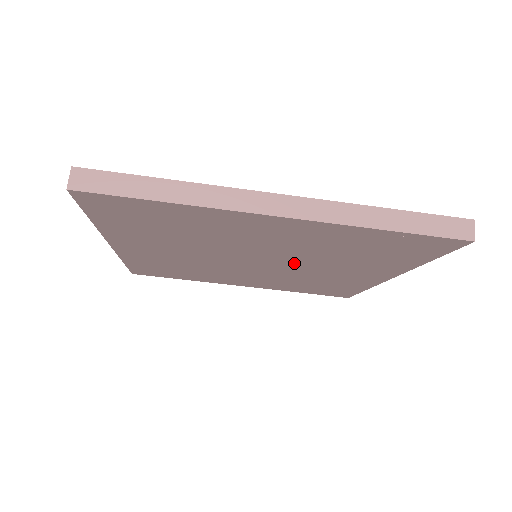
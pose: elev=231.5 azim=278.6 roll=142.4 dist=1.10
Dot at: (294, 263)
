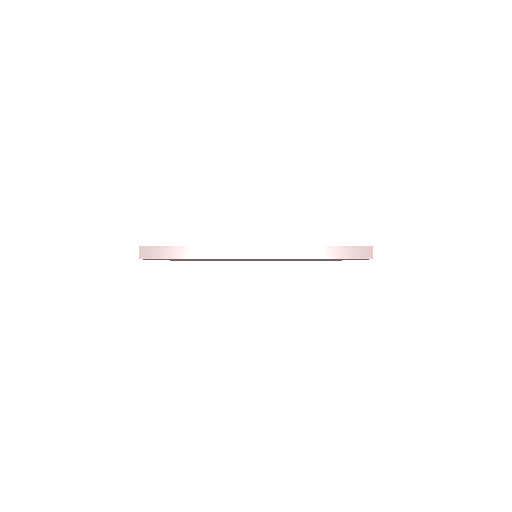
Dot at: occluded
